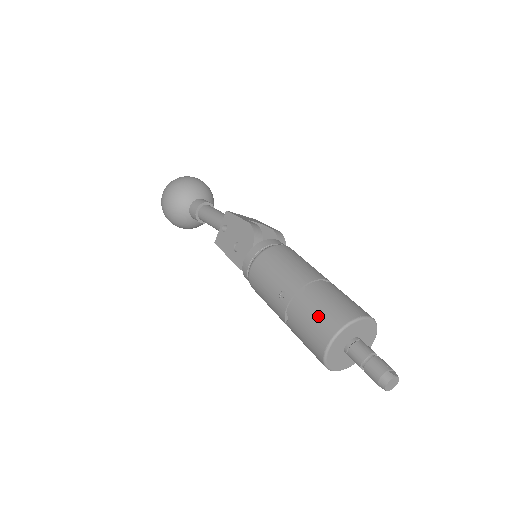
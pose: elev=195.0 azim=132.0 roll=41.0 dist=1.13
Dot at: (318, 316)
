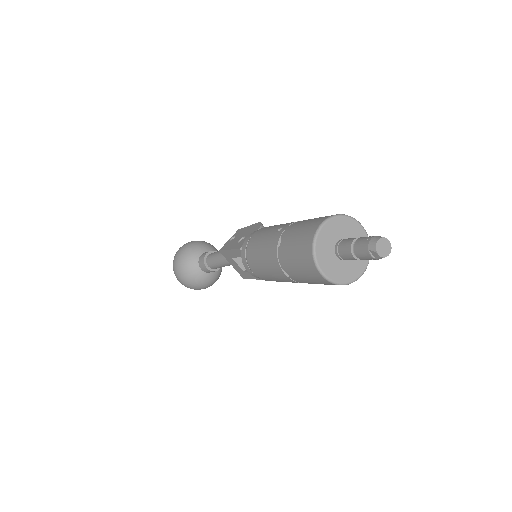
Dot at: (313, 219)
